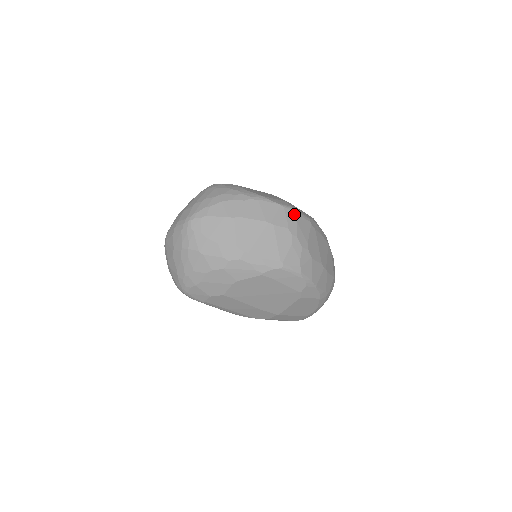
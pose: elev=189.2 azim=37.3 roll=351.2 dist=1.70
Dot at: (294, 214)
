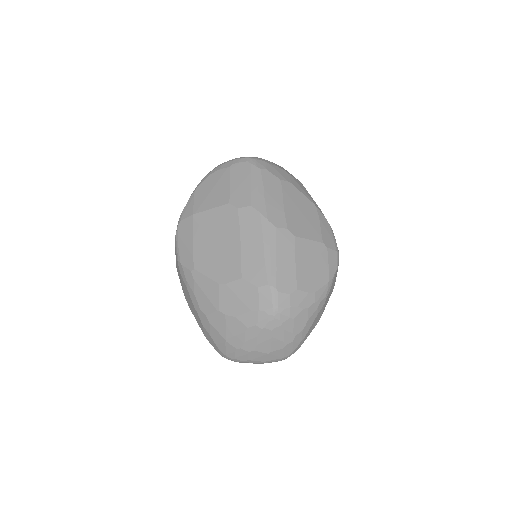
Dot at: occluded
